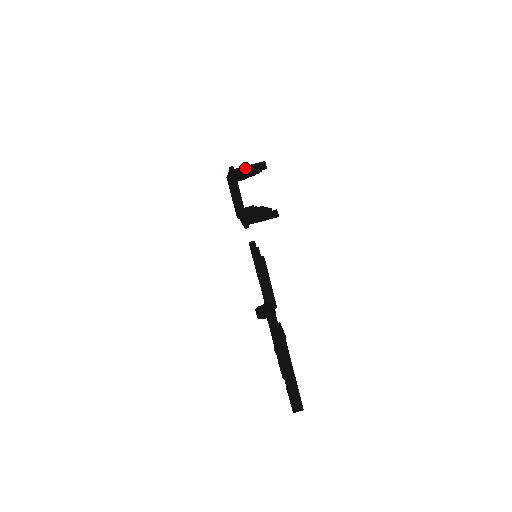
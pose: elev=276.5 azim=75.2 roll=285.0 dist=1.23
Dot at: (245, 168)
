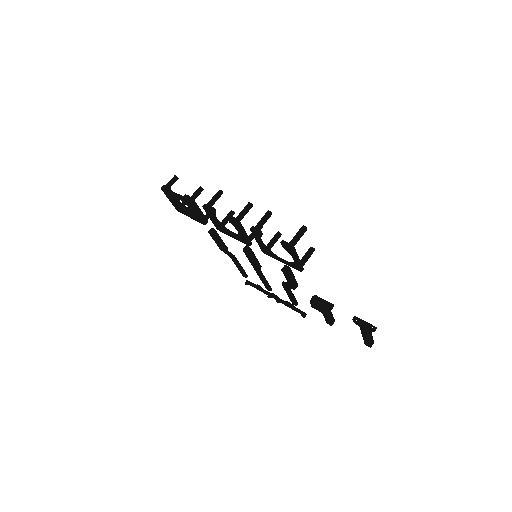
Dot at: (297, 240)
